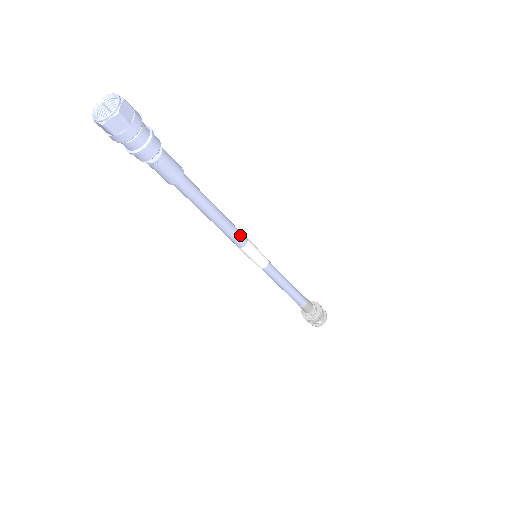
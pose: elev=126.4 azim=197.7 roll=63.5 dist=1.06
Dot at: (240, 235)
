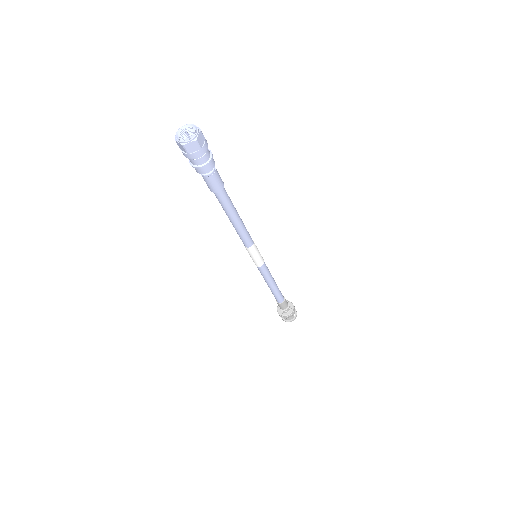
Dot at: (249, 234)
